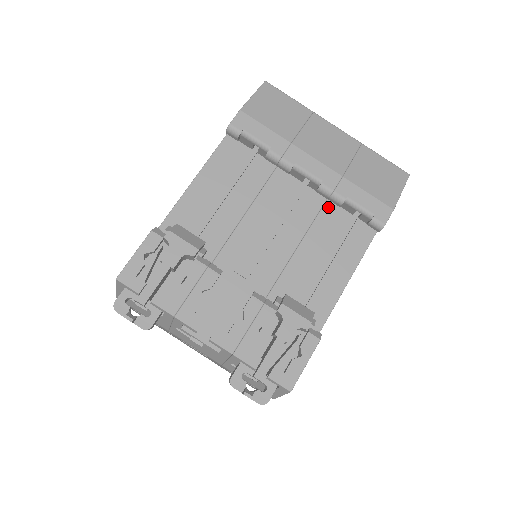
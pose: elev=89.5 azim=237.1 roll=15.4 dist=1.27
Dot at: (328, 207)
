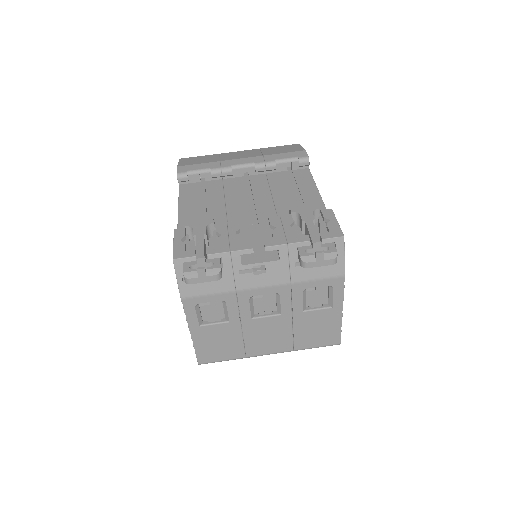
Dot at: (270, 176)
